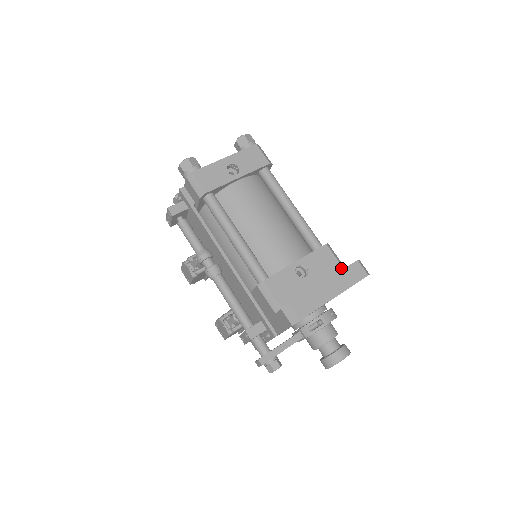
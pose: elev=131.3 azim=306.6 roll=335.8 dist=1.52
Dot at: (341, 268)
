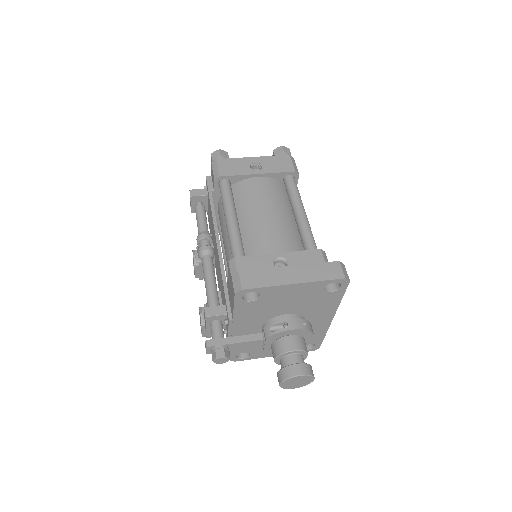
Dot at: occluded
